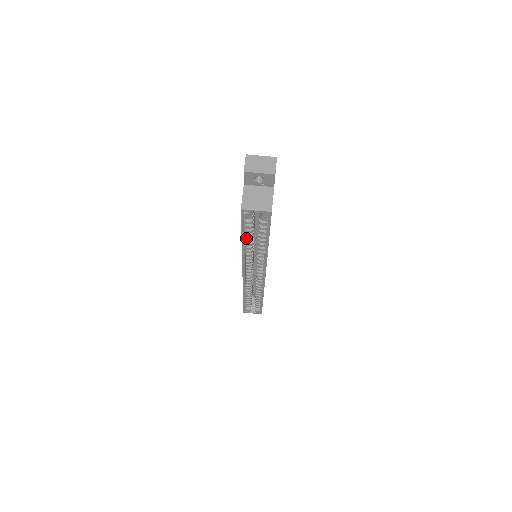
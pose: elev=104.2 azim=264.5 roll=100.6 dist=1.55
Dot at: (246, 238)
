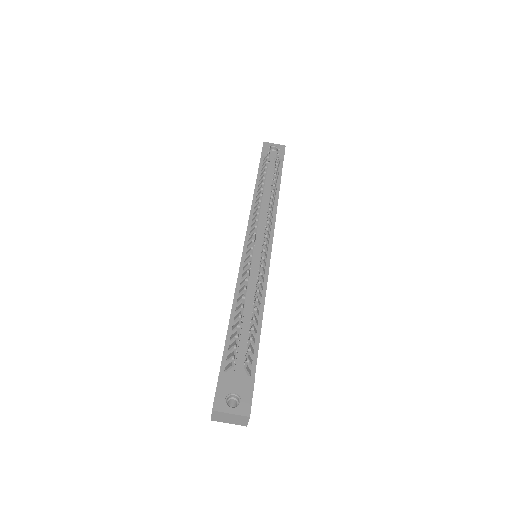
Dot at: occluded
